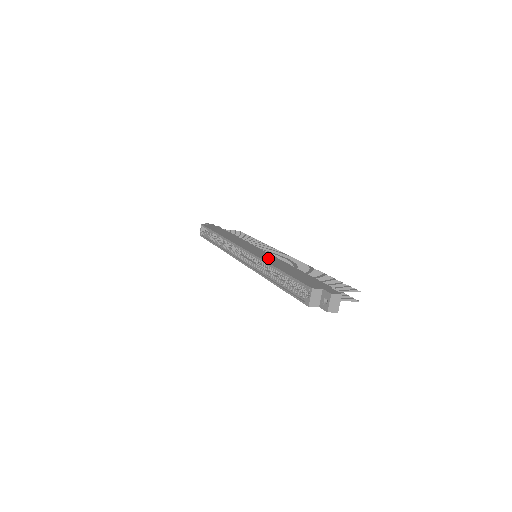
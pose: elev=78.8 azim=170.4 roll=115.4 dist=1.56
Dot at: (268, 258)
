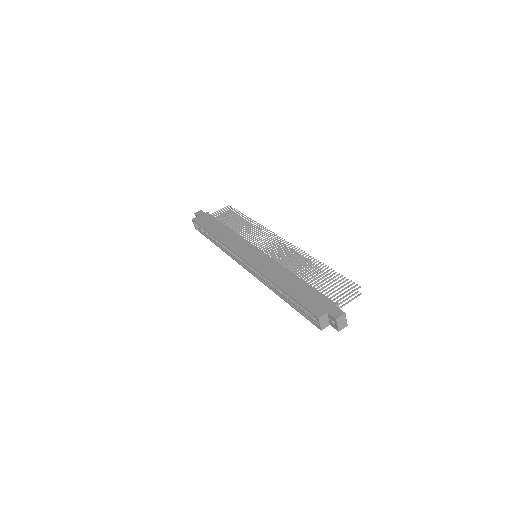
Dot at: (268, 269)
